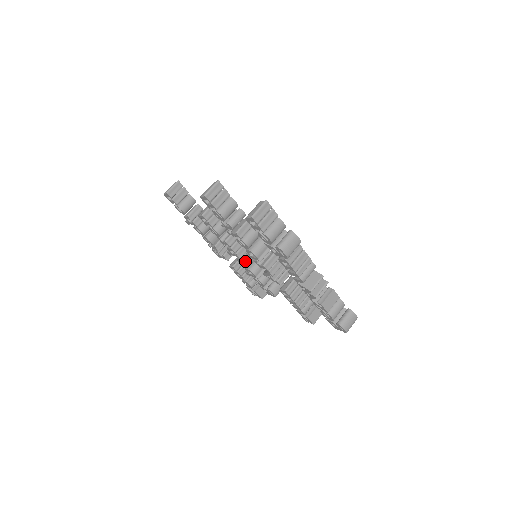
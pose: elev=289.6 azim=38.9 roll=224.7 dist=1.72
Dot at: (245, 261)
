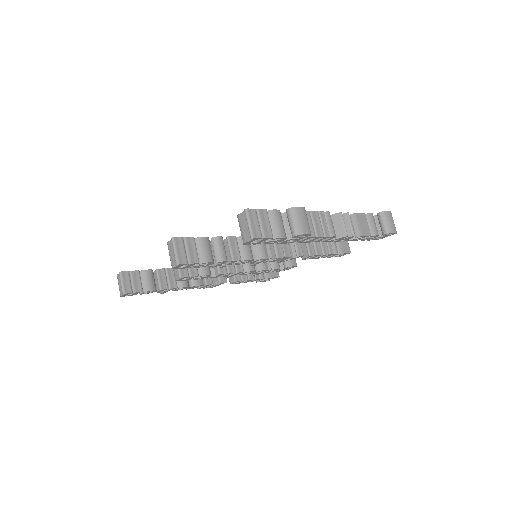
Dot at: (248, 269)
